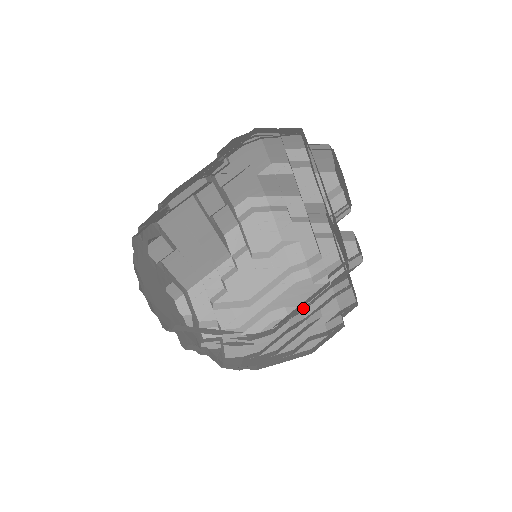
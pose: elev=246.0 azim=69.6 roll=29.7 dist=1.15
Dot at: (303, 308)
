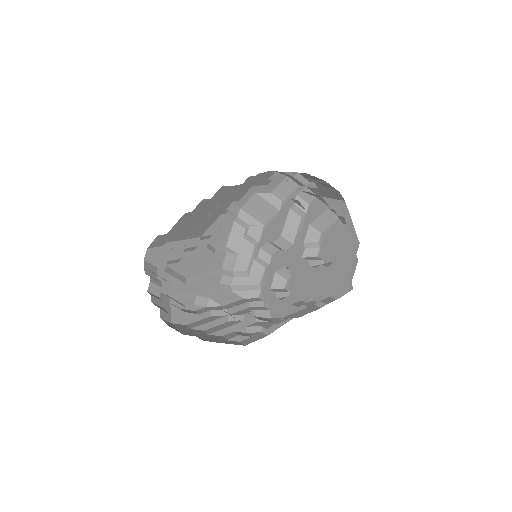
Dot at: (224, 306)
